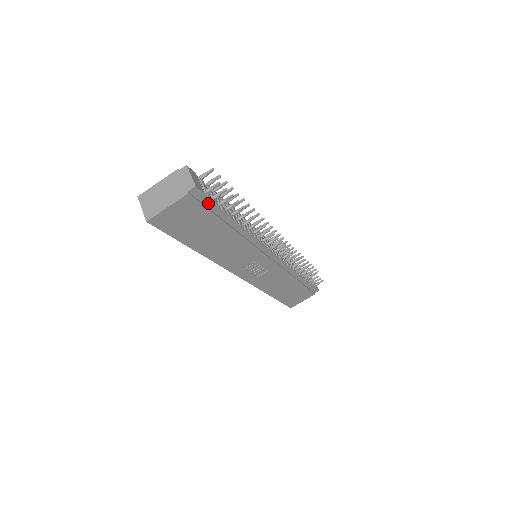
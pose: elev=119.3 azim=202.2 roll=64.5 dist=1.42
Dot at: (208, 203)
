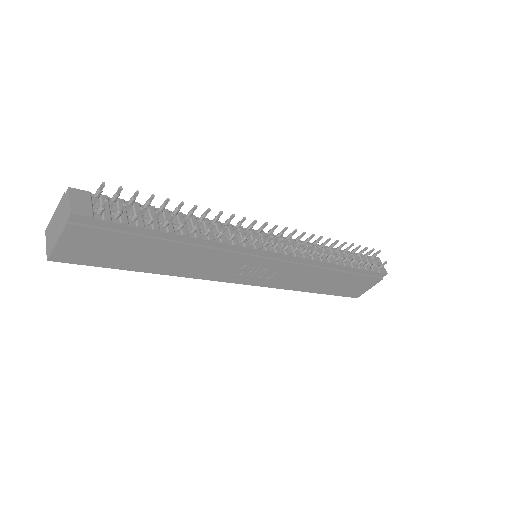
Dot at: (110, 225)
